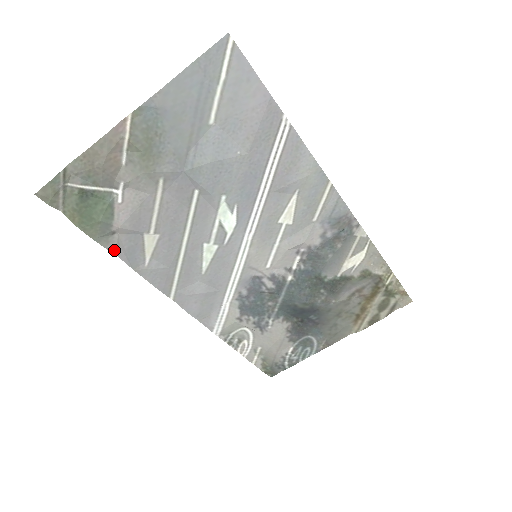
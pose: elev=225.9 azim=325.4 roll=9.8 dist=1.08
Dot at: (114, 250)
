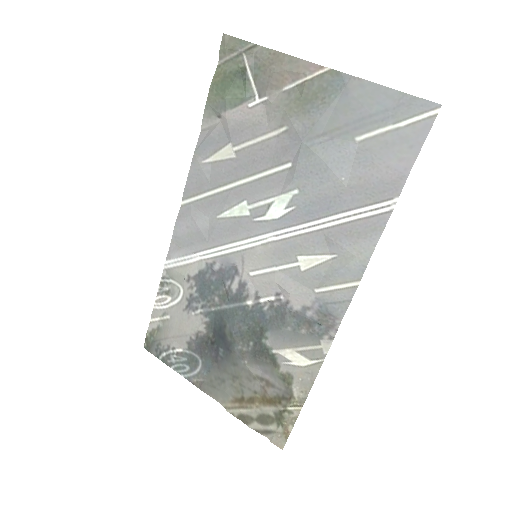
Dot at: (204, 126)
